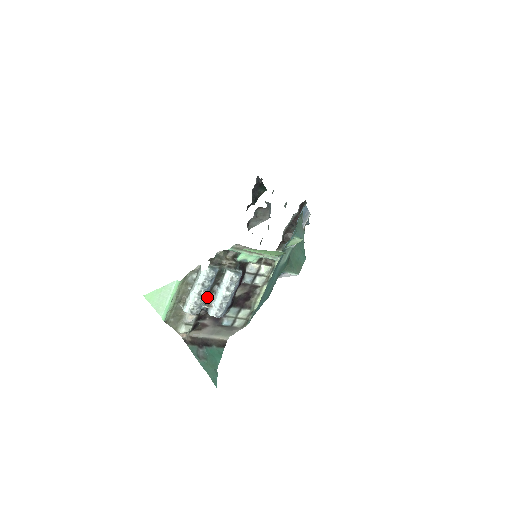
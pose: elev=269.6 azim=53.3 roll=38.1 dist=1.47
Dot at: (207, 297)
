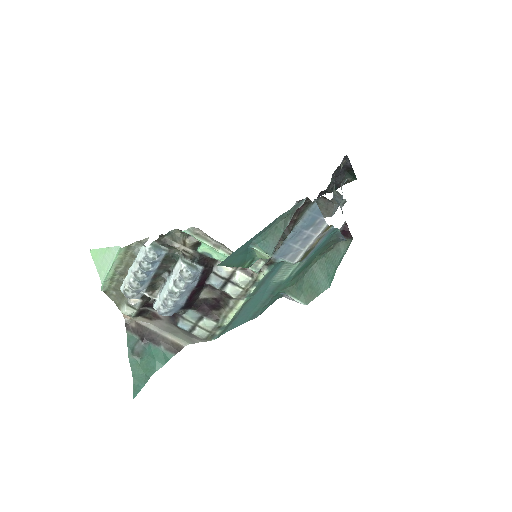
Dot at: (152, 283)
